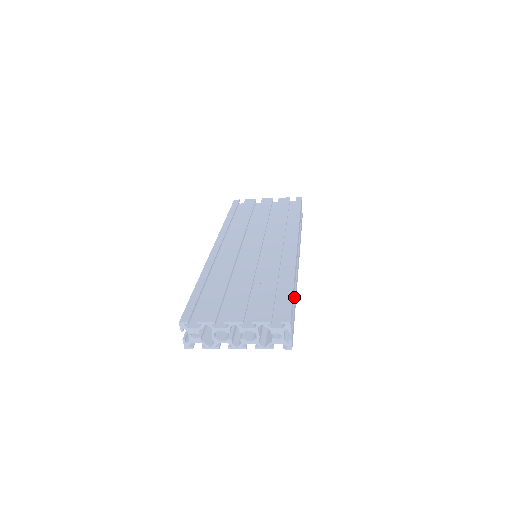
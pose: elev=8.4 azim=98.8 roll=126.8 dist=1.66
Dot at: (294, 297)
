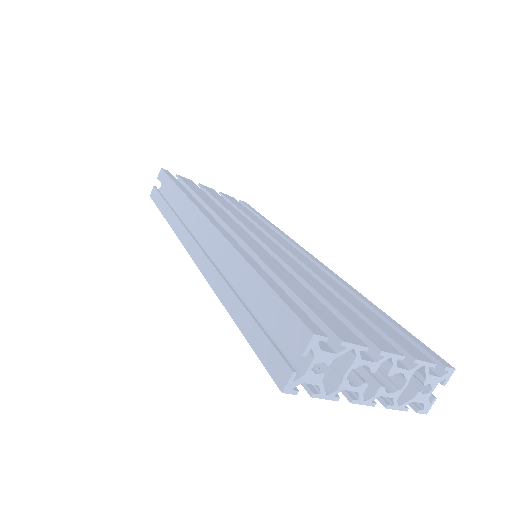
Dot at: occluded
